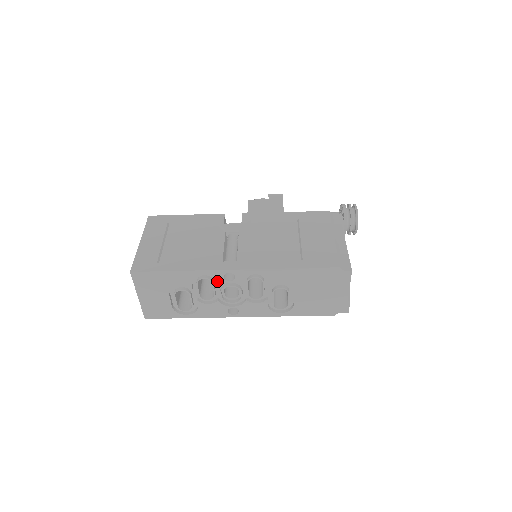
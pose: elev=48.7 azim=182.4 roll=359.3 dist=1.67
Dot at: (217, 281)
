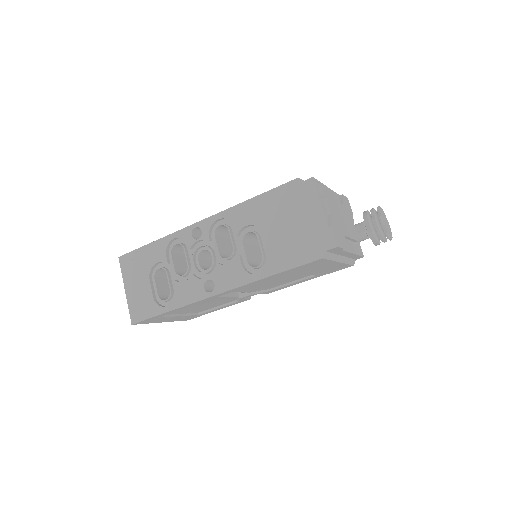
Dot at: (190, 248)
